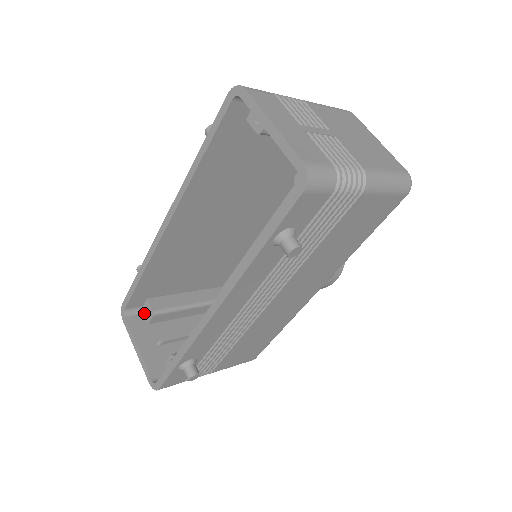
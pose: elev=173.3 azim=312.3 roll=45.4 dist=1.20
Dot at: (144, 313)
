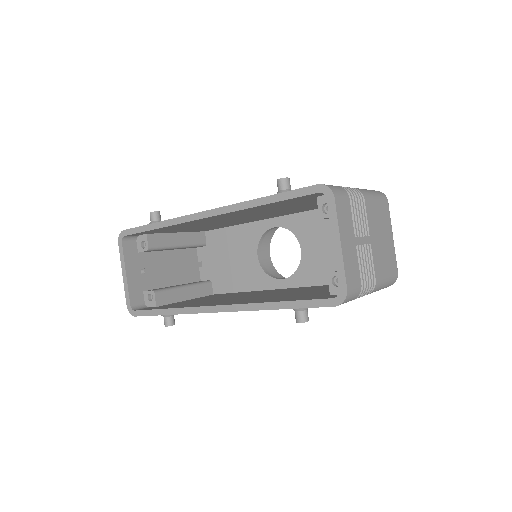
Dot at: (138, 241)
